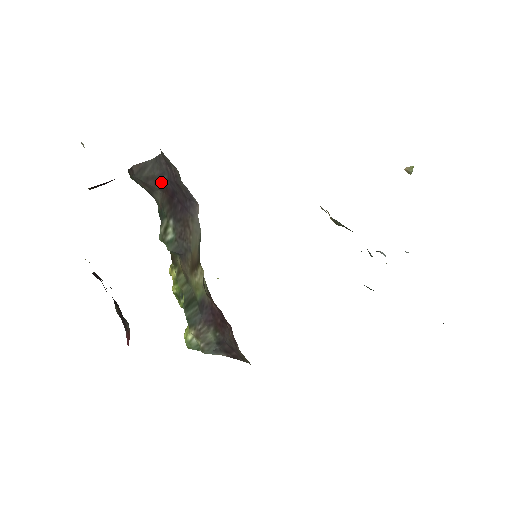
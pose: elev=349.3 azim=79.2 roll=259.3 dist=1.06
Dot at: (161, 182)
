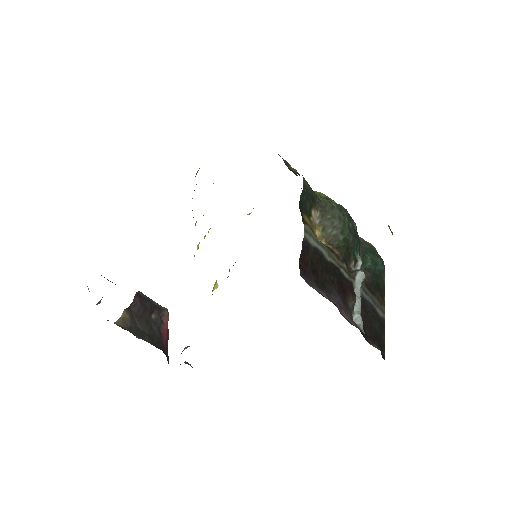
Dot at: occluded
